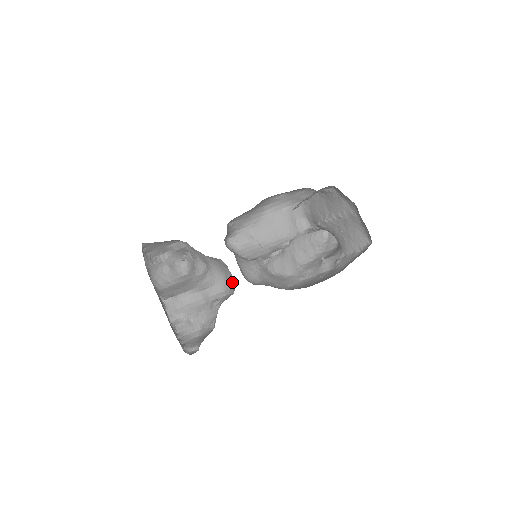
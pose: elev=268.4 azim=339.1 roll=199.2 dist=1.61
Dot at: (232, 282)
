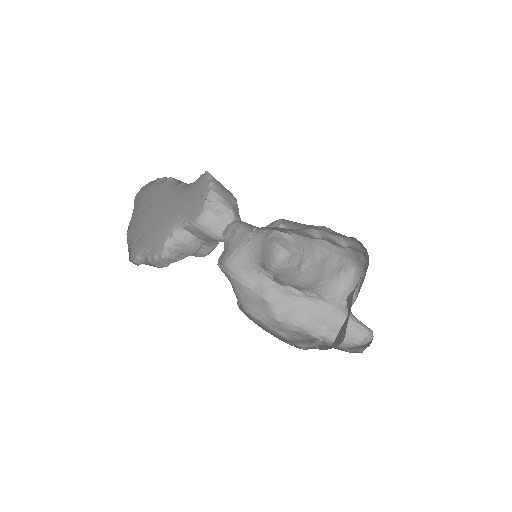
Dot at: occluded
